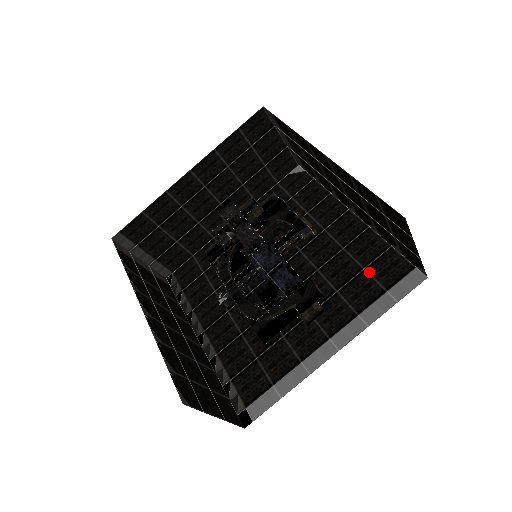
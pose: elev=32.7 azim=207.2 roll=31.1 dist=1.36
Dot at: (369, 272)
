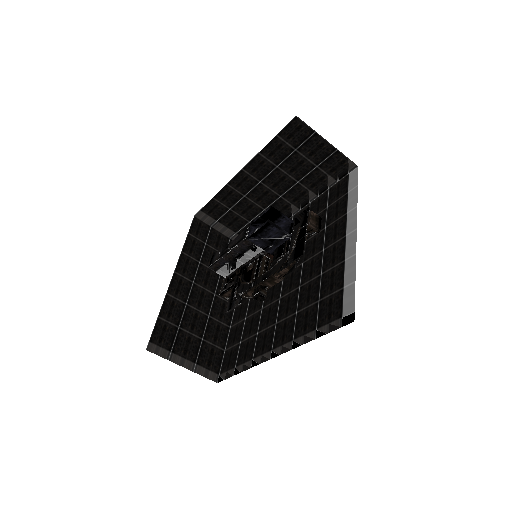
Dot at: (331, 204)
